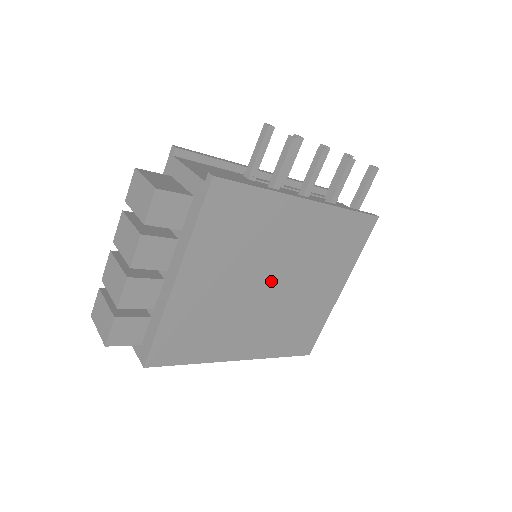
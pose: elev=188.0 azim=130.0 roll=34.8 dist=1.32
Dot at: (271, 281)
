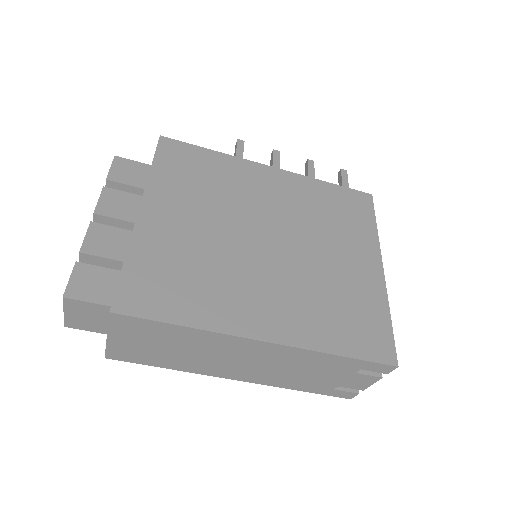
Dot at: (265, 236)
